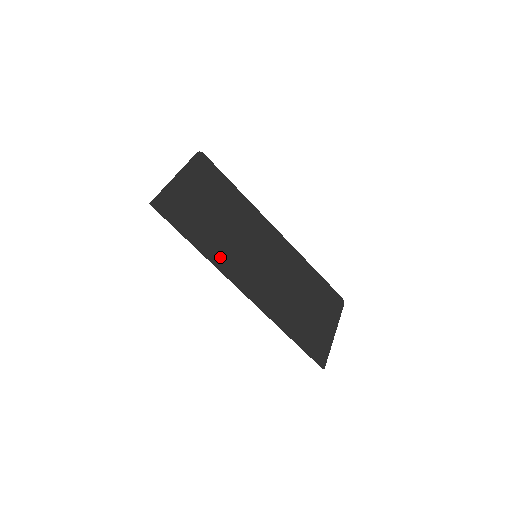
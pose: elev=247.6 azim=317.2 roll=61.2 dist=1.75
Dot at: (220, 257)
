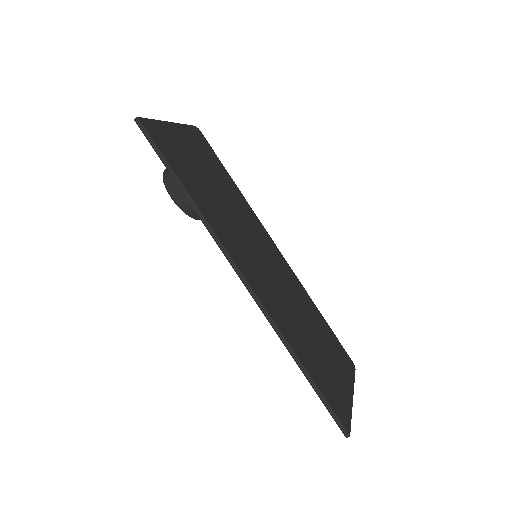
Dot at: (216, 225)
